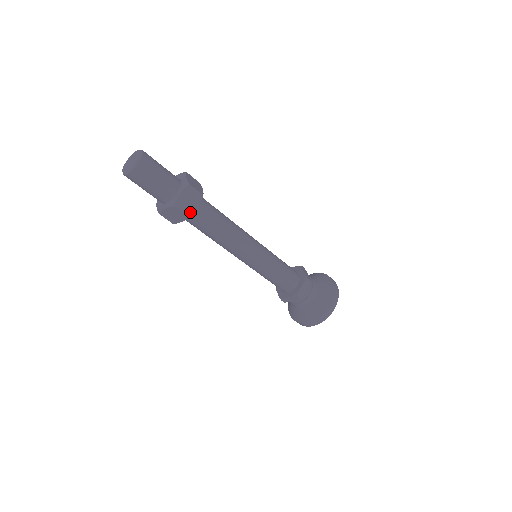
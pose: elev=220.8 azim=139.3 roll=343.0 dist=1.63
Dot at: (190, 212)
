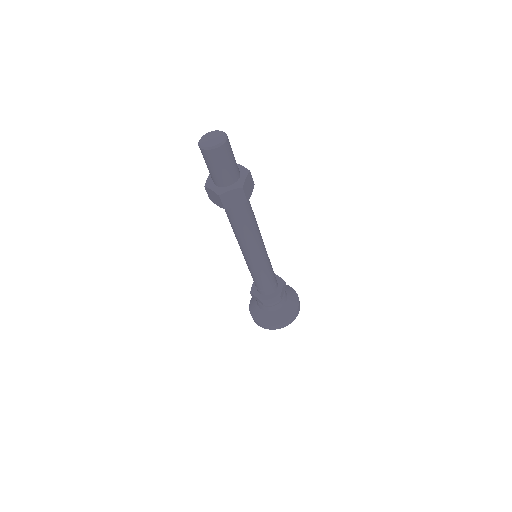
Dot at: (228, 206)
